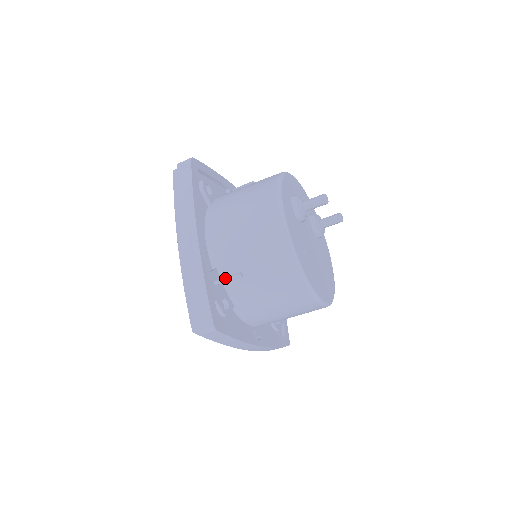
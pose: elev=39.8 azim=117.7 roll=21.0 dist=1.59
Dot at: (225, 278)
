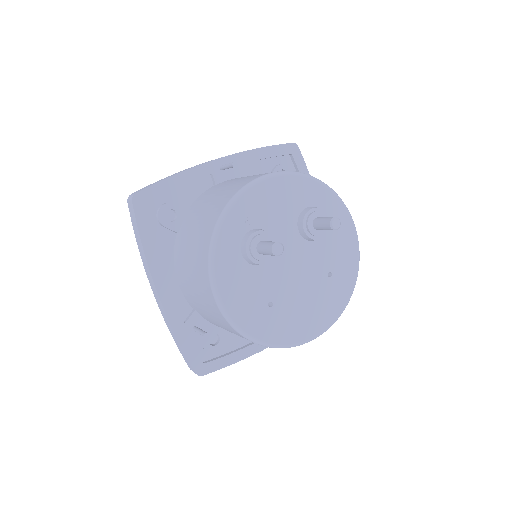
Dot at: (197, 332)
